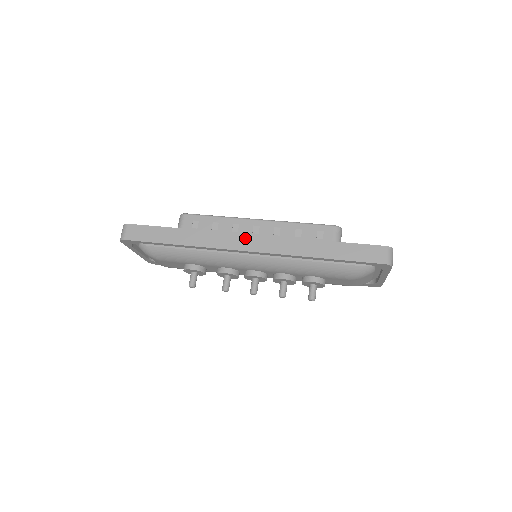
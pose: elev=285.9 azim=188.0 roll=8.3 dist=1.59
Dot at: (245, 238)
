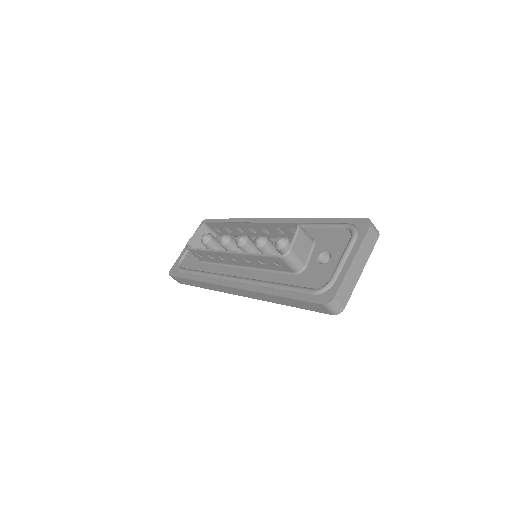
Dot at: (230, 289)
